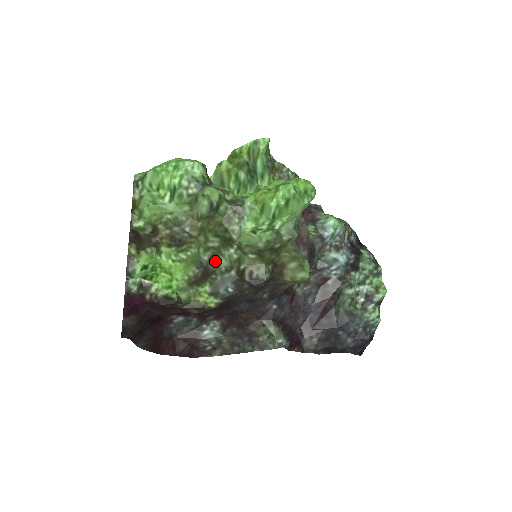
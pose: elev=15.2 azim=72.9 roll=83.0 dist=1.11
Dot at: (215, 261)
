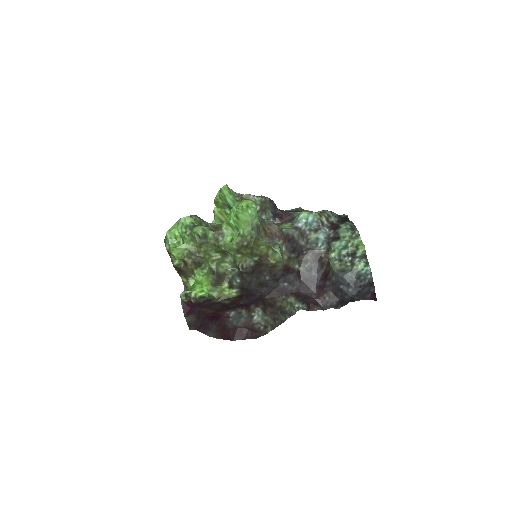
Dot at: (222, 267)
